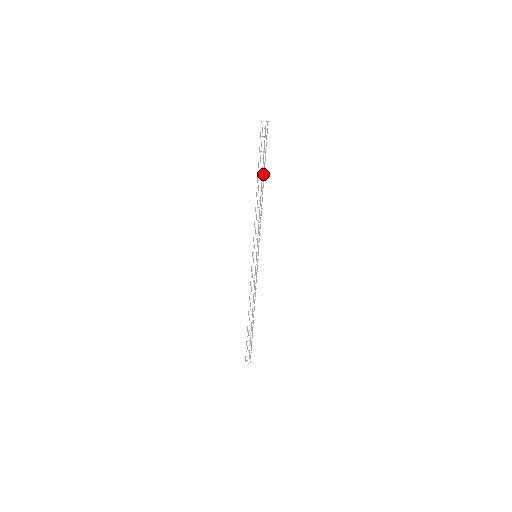
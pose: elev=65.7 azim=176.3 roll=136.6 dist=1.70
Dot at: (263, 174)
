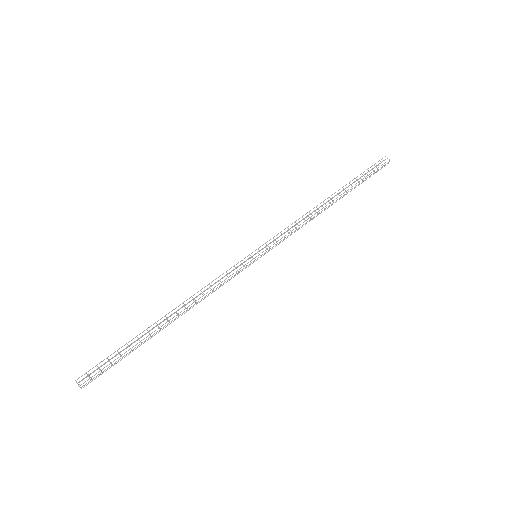
Dot at: (344, 189)
